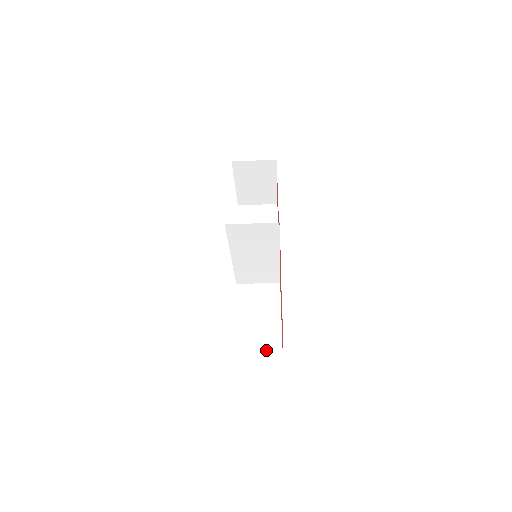
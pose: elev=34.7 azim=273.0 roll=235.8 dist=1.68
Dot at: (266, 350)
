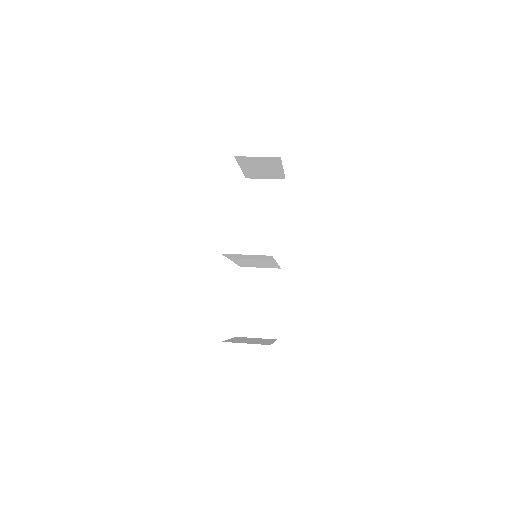
Dot at: (263, 333)
